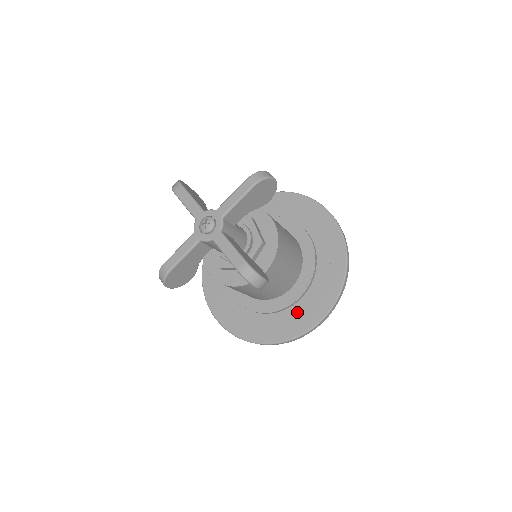
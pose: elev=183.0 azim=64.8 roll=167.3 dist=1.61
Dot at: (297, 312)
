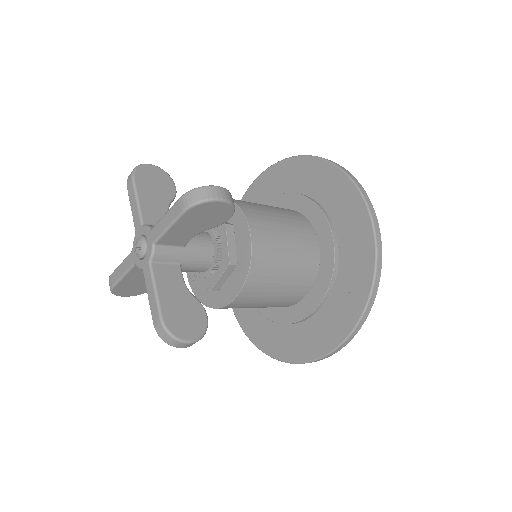
Dot at: (301, 333)
